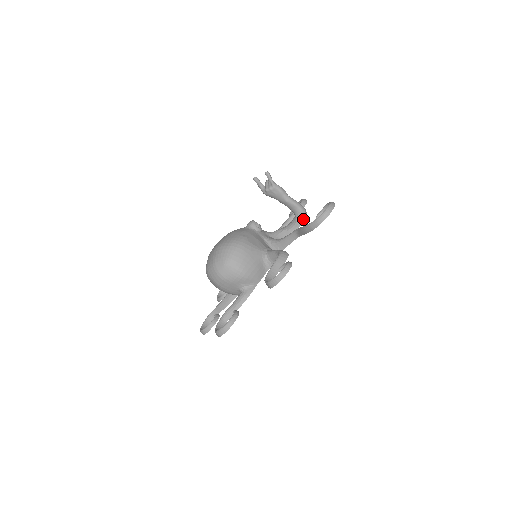
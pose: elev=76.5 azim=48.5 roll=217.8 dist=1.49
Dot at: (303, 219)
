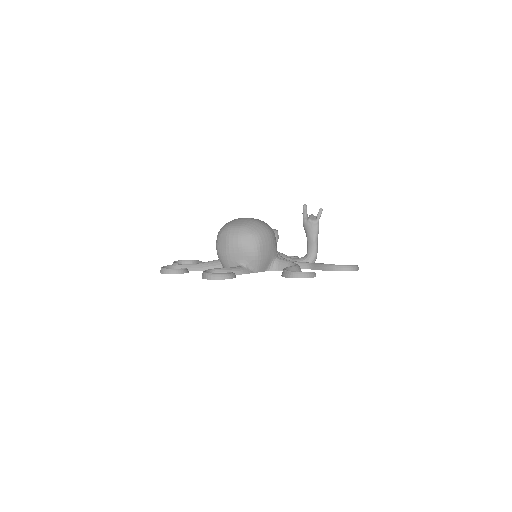
Dot at: occluded
